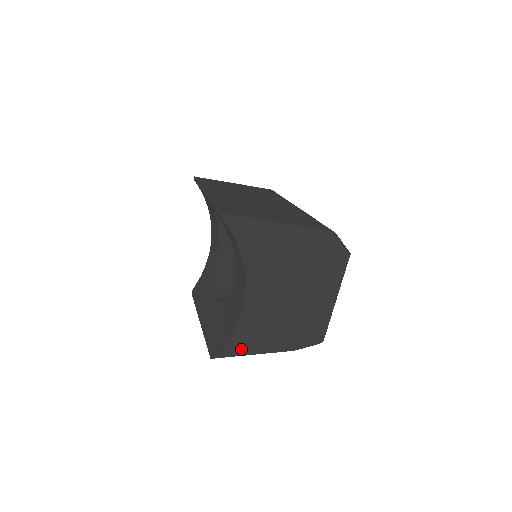
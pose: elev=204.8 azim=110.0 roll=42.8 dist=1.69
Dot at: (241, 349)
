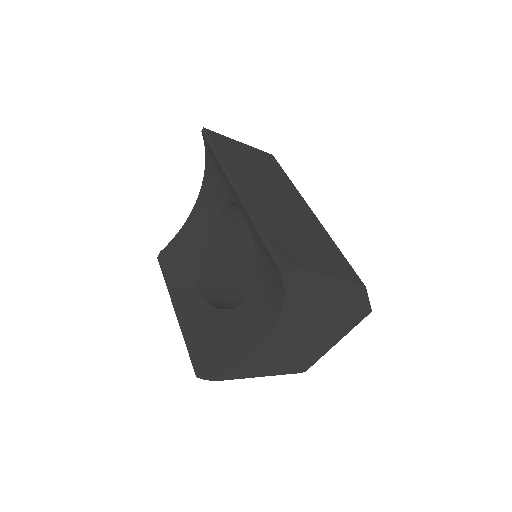
Dot at: (234, 378)
